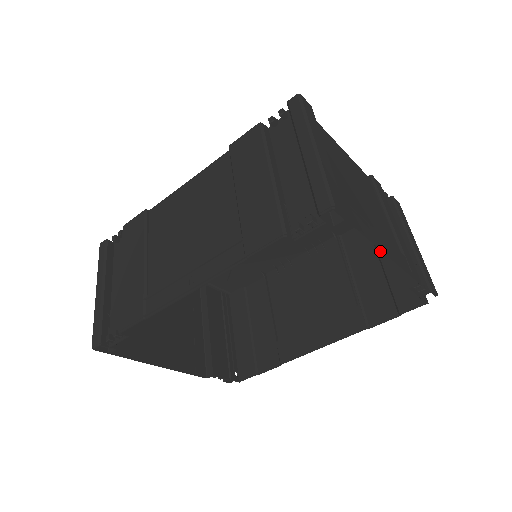
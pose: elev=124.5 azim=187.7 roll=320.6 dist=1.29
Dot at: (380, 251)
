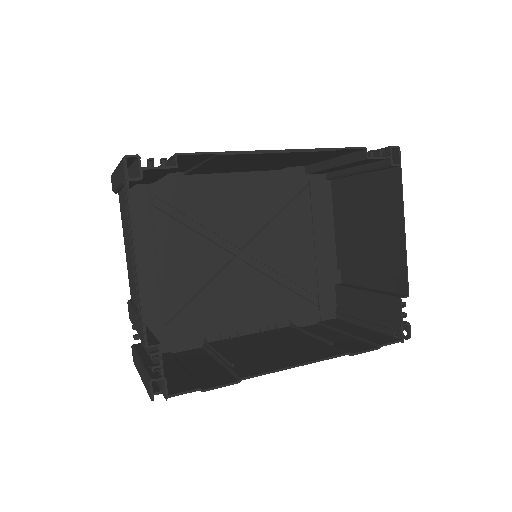
Dot at: (341, 329)
